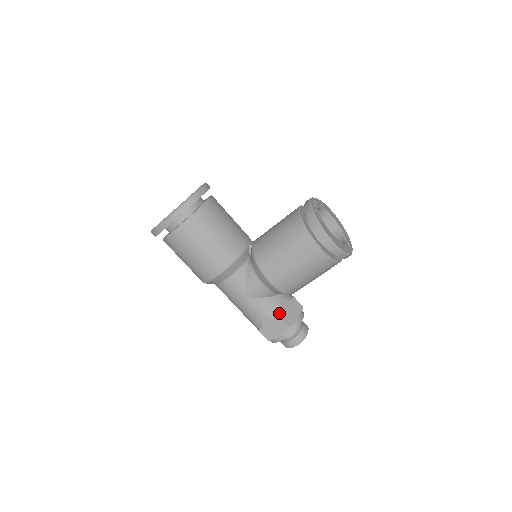
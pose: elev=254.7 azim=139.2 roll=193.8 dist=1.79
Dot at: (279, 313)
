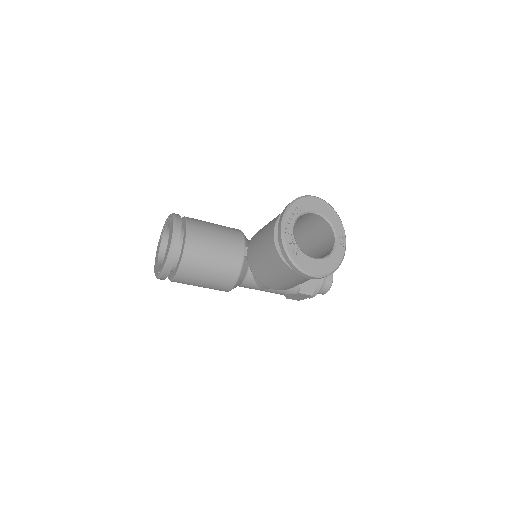
Dot at: (298, 289)
